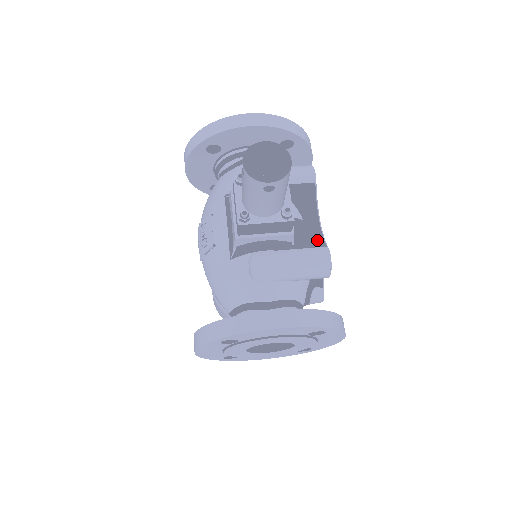
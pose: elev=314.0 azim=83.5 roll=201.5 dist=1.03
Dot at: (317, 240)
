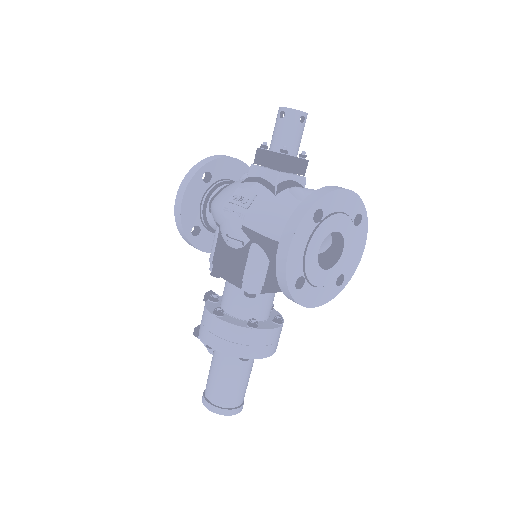
Dot at: occluded
